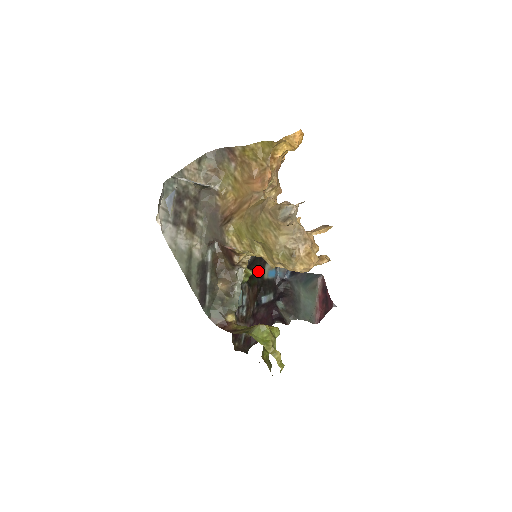
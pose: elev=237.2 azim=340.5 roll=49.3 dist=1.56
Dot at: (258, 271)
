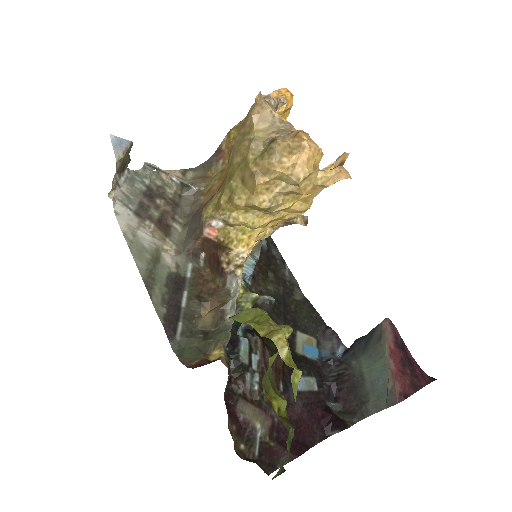
Dot at: occluded
